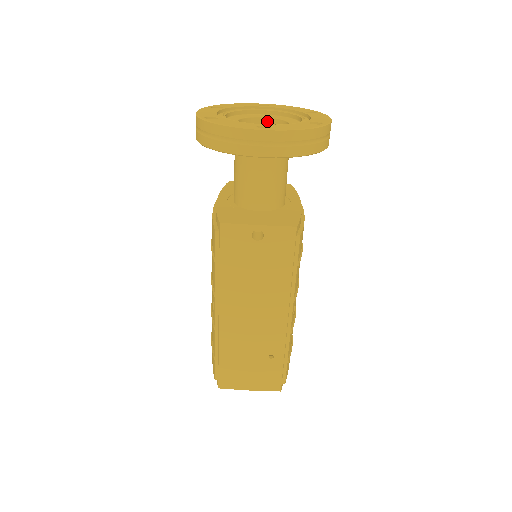
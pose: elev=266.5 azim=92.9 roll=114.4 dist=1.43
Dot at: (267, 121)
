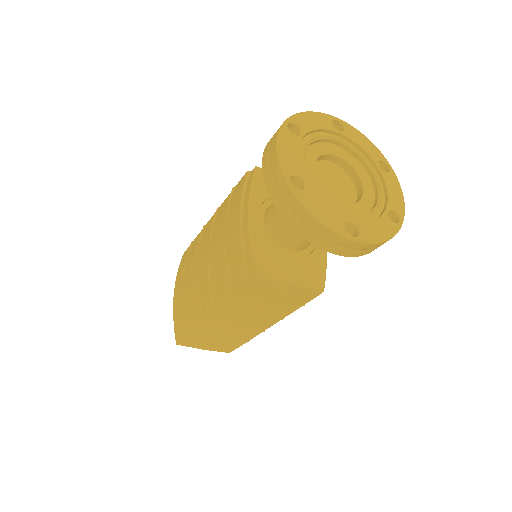
Dot at: (338, 160)
